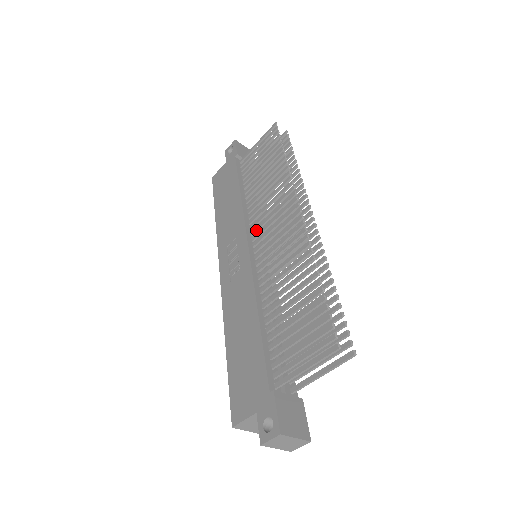
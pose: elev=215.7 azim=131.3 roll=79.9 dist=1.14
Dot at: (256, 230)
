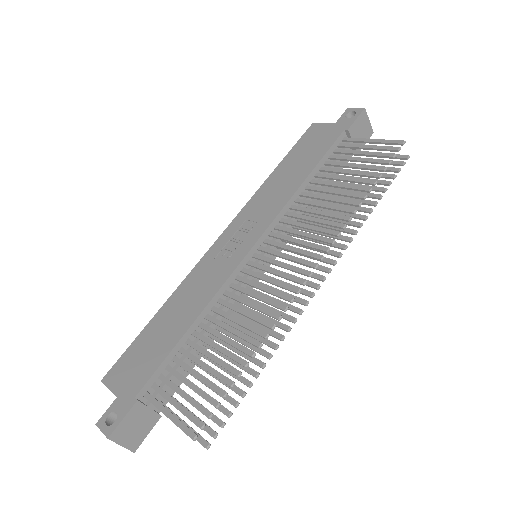
Dot at: (275, 236)
